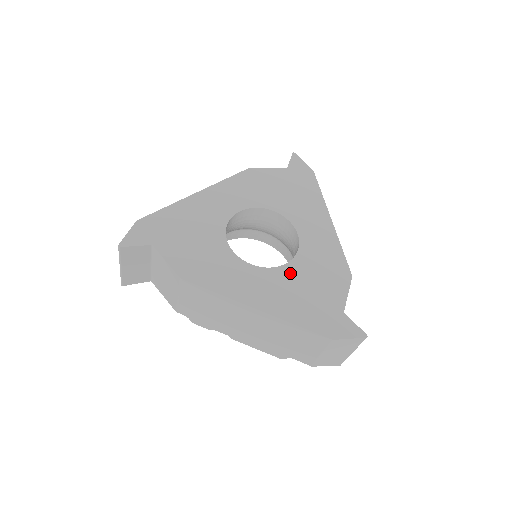
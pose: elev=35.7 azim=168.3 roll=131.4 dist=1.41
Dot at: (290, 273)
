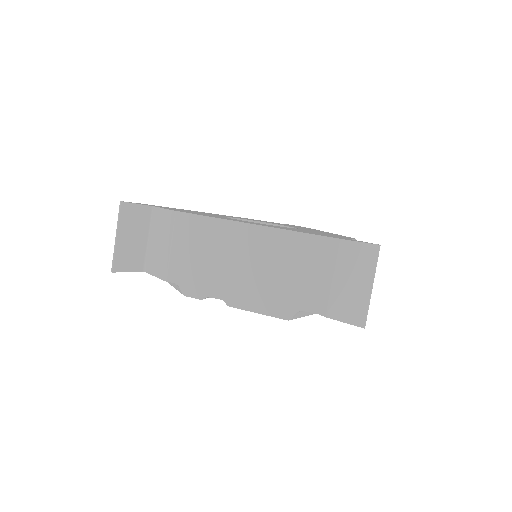
Dot at: occluded
